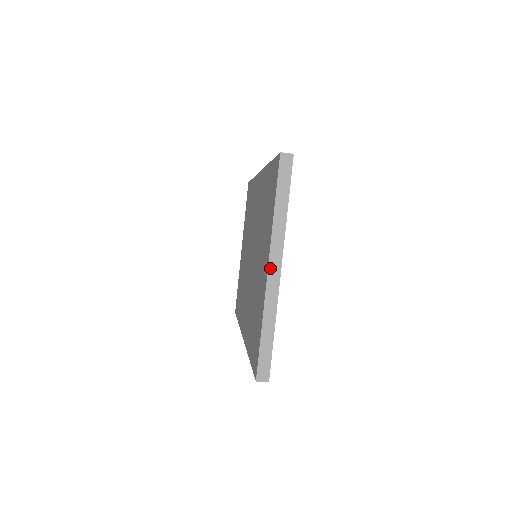
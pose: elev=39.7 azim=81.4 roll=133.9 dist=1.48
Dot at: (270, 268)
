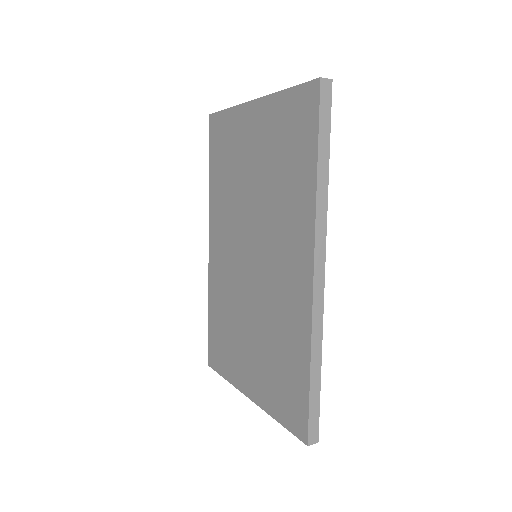
Dot at: (251, 398)
